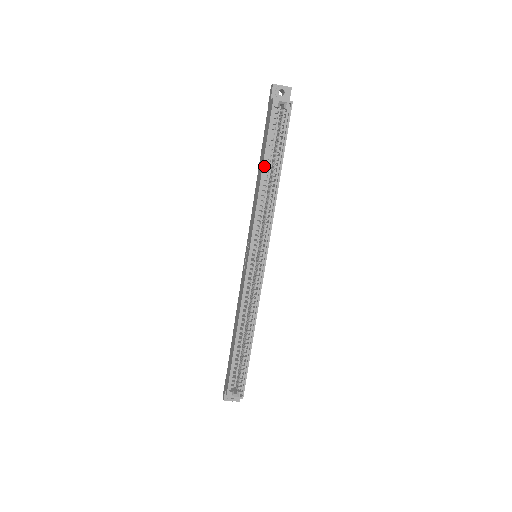
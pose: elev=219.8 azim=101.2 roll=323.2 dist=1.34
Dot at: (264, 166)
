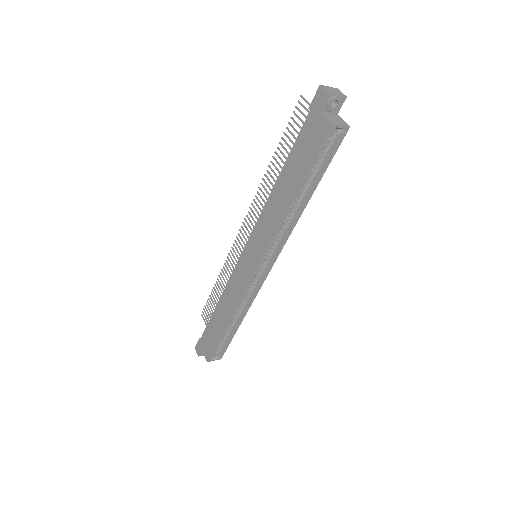
Dot at: (297, 192)
